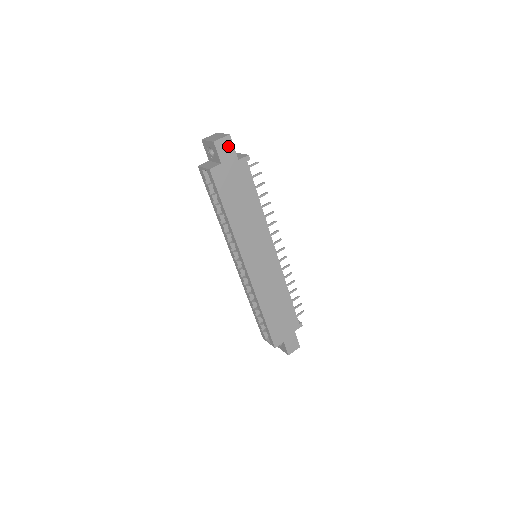
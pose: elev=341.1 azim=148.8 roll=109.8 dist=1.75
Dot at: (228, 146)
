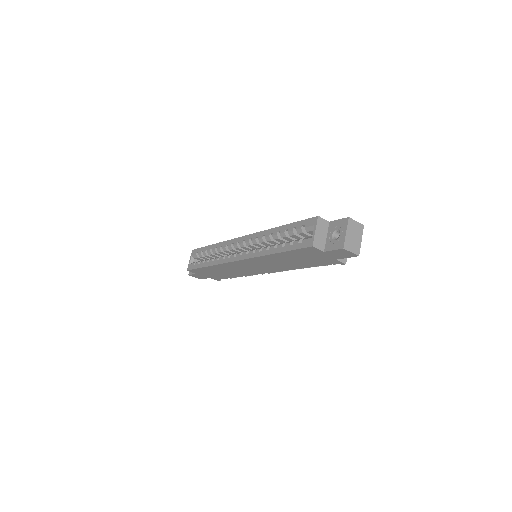
Dot at: (346, 255)
